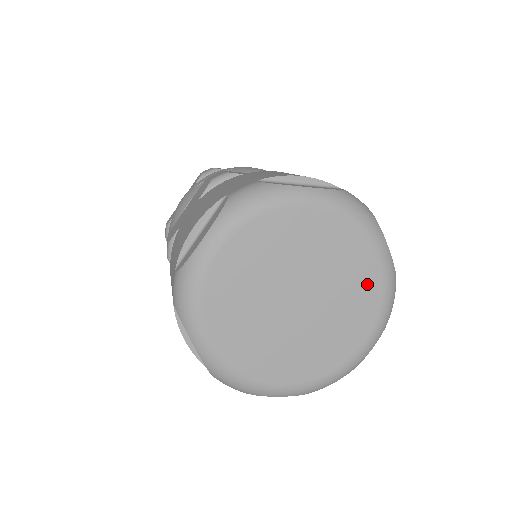
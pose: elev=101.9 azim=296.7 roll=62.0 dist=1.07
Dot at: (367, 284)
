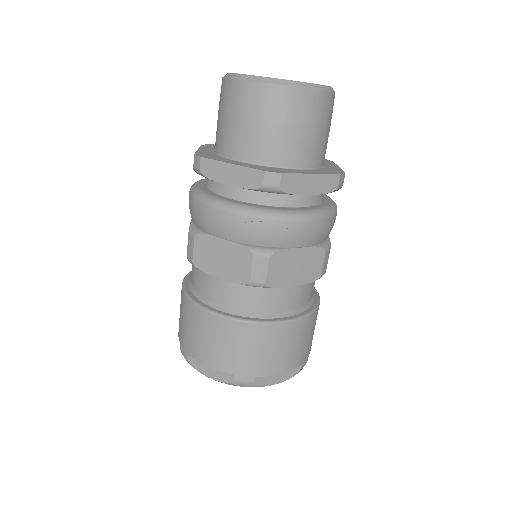
Dot at: occluded
